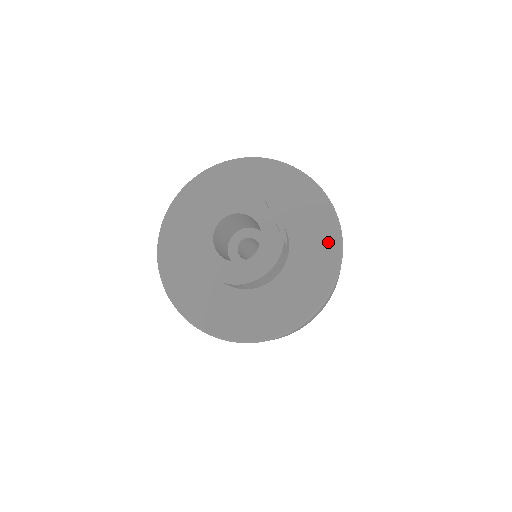
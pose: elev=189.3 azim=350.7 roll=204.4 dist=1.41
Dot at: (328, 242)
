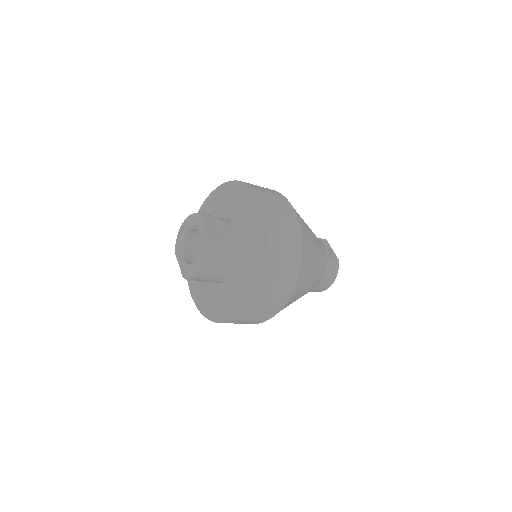
Dot at: (259, 228)
